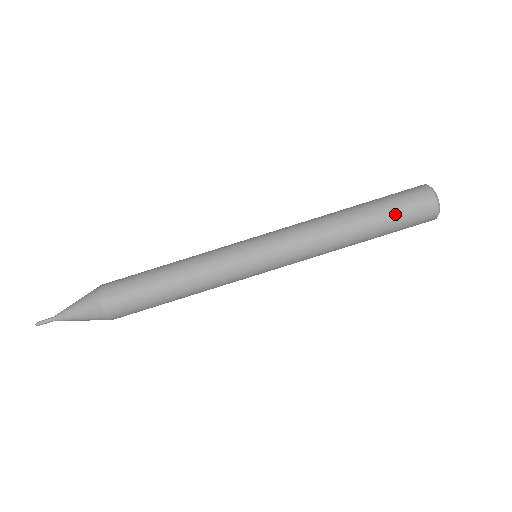
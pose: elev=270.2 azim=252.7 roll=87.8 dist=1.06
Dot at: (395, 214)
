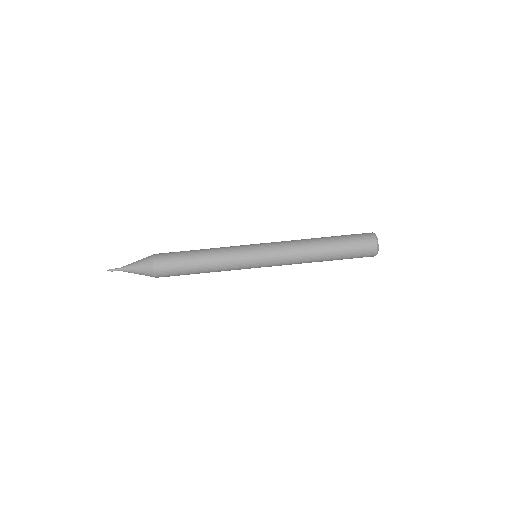
Dot at: (348, 243)
